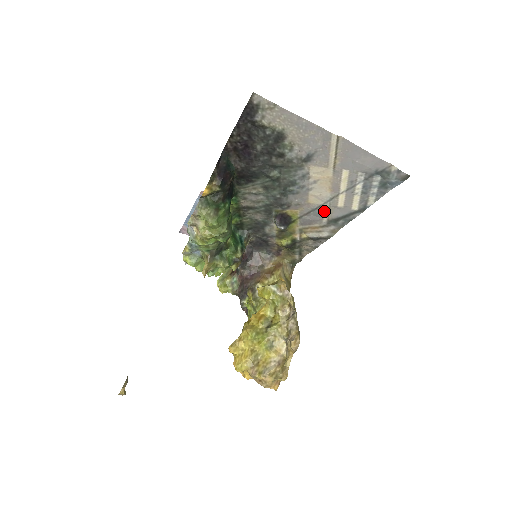
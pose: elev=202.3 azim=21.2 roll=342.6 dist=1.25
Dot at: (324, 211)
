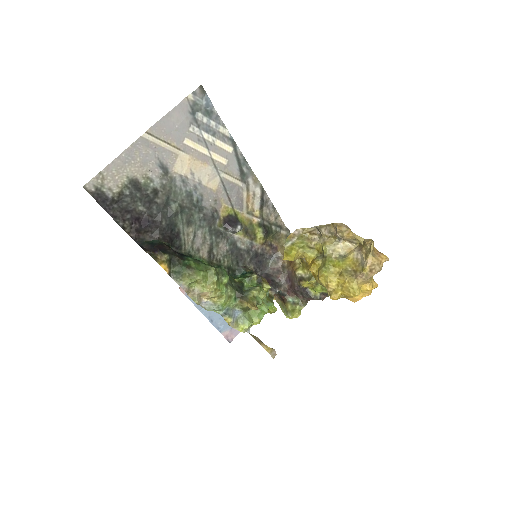
Dot at: (228, 180)
